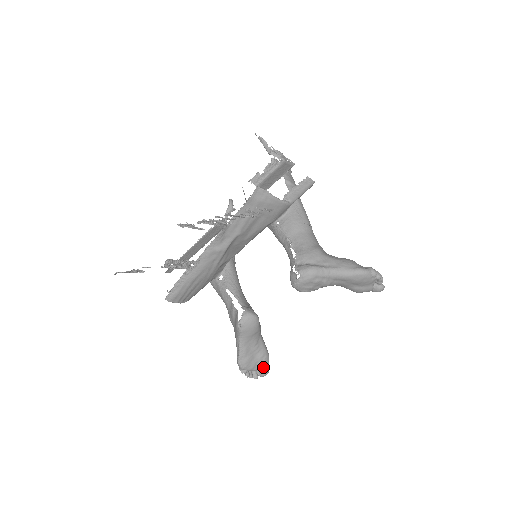
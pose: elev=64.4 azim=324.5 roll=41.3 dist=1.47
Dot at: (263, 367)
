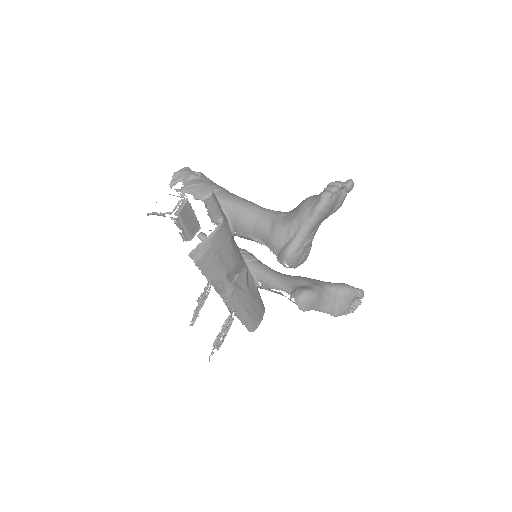
Dot at: (354, 296)
